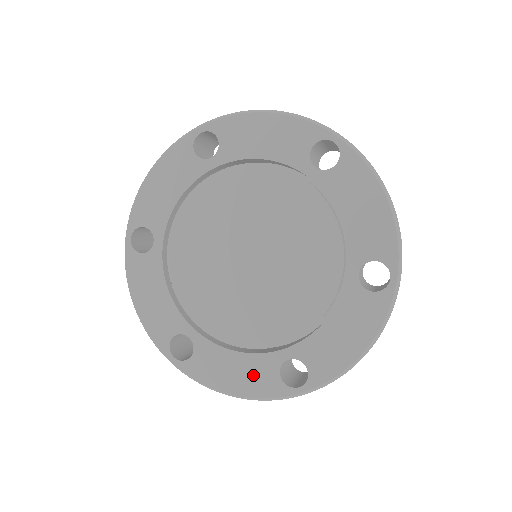
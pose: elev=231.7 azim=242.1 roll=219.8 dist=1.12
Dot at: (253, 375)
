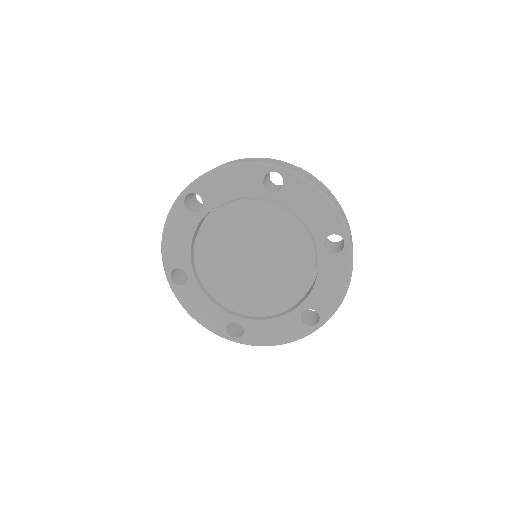
Dot at: (286, 328)
